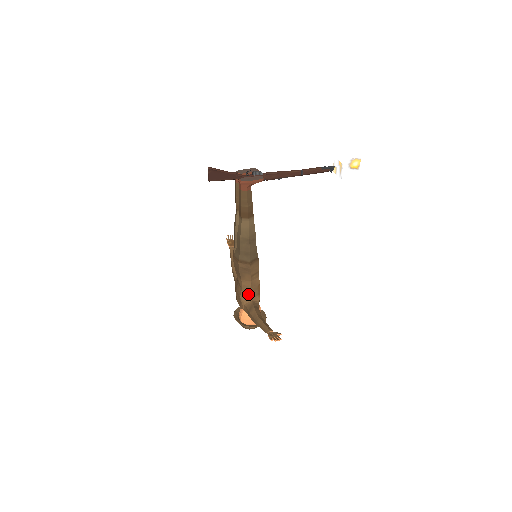
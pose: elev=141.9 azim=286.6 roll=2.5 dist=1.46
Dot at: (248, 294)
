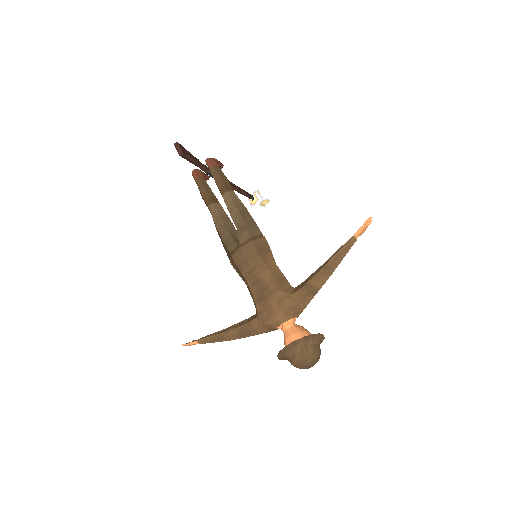
Dot at: (284, 283)
